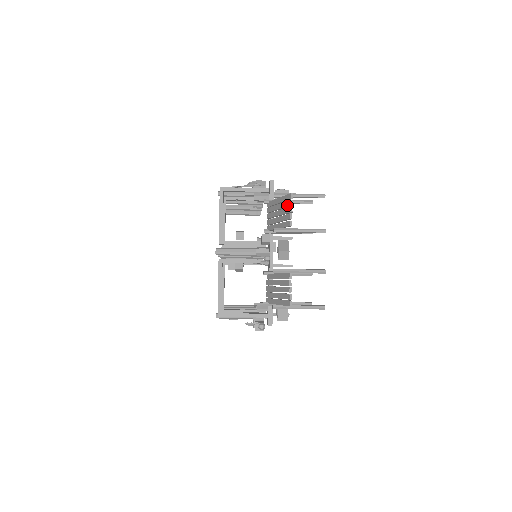
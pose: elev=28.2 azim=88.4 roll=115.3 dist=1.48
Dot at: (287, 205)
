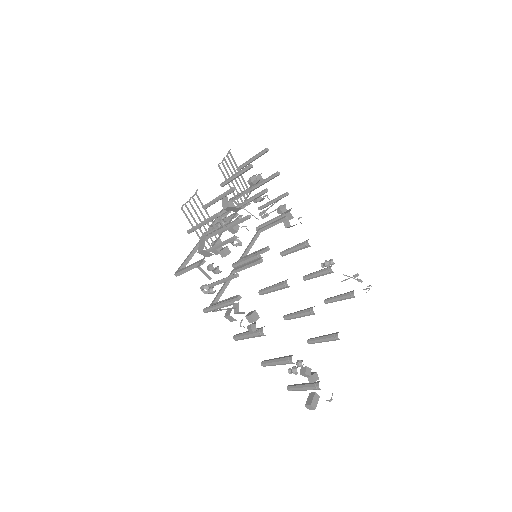
Dot at: (229, 159)
